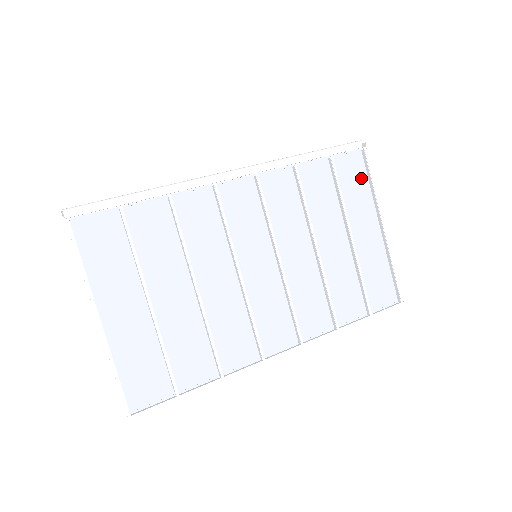
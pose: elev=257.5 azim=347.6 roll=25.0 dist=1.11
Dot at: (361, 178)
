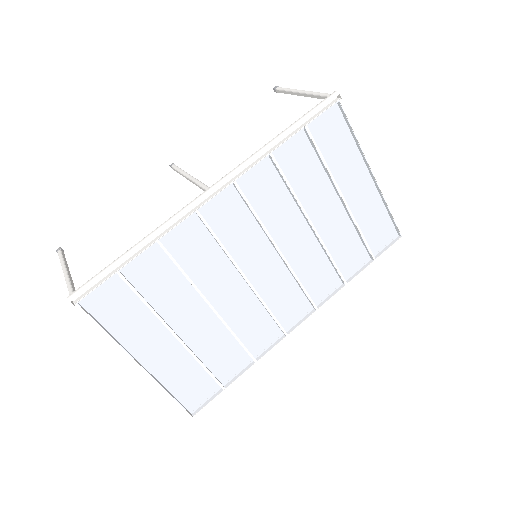
Dot at: (342, 135)
